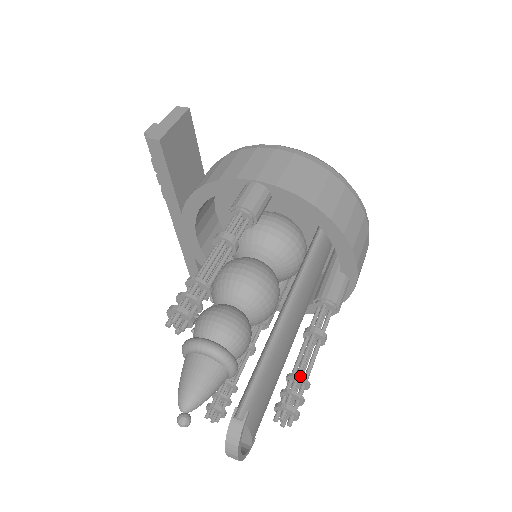
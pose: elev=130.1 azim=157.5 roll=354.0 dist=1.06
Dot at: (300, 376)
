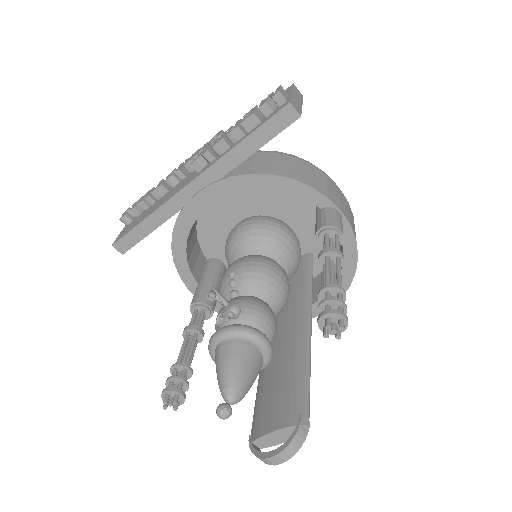
Dot at: occluded
